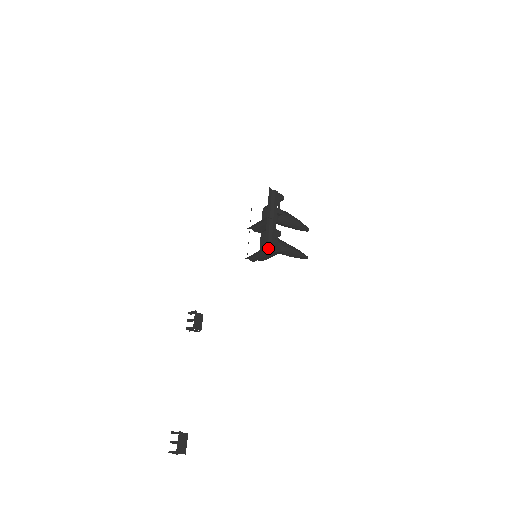
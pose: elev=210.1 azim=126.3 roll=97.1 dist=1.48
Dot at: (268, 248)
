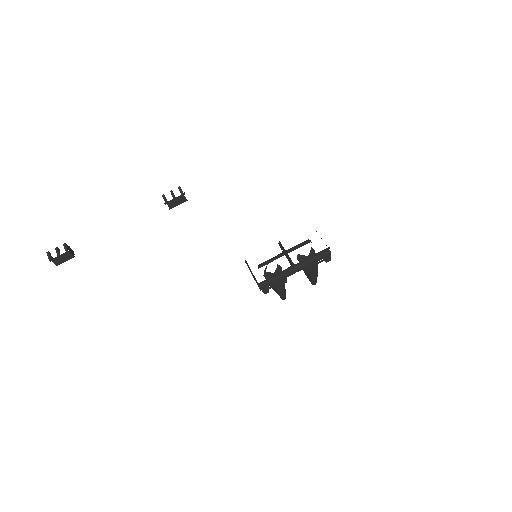
Dot at: (260, 285)
